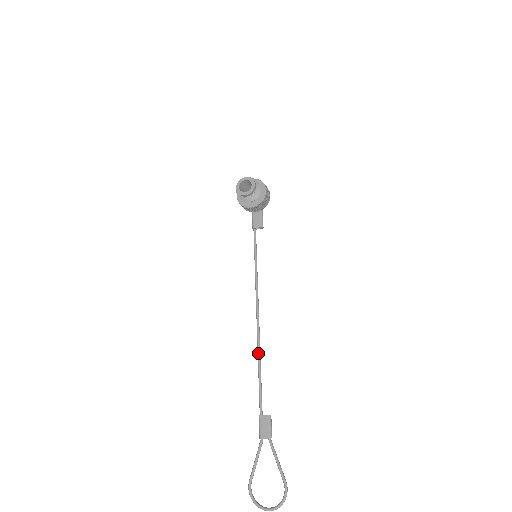
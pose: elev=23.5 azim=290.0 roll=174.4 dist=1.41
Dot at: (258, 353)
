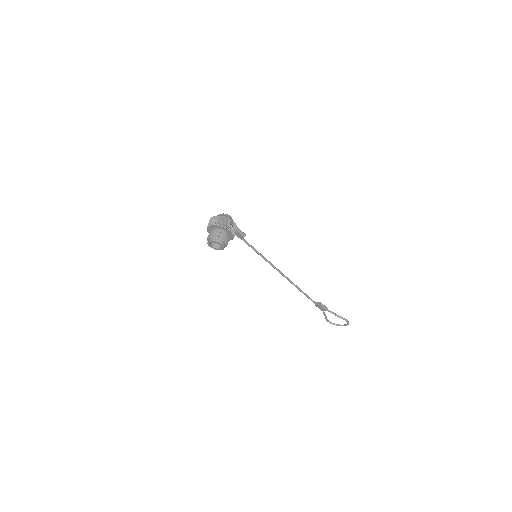
Dot at: occluded
